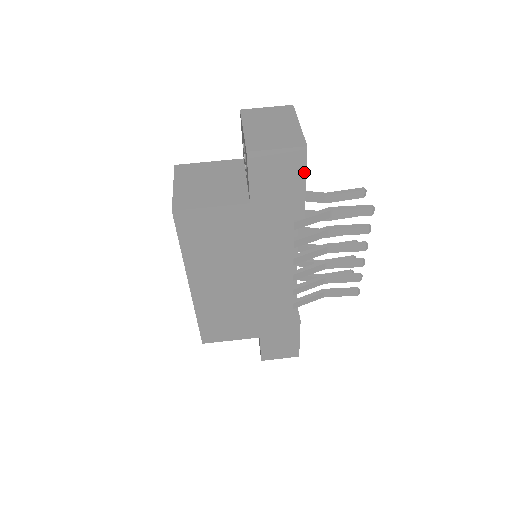
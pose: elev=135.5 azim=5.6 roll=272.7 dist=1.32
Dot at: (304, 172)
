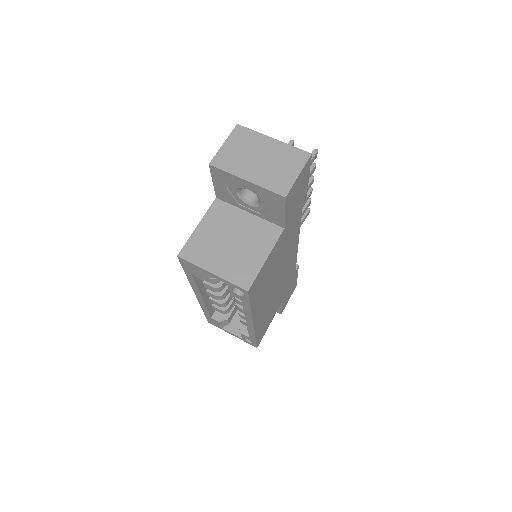
Dot at: (309, 173)
